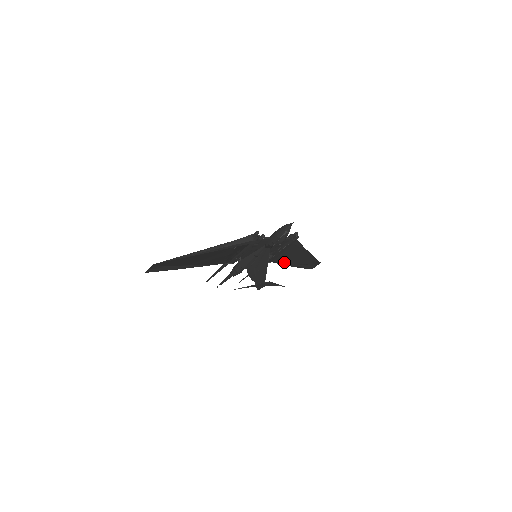
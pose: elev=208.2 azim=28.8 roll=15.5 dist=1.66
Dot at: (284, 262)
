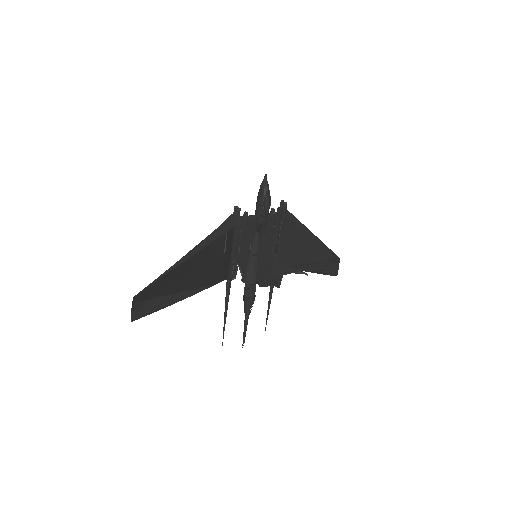
Dot at: (296, 265)
